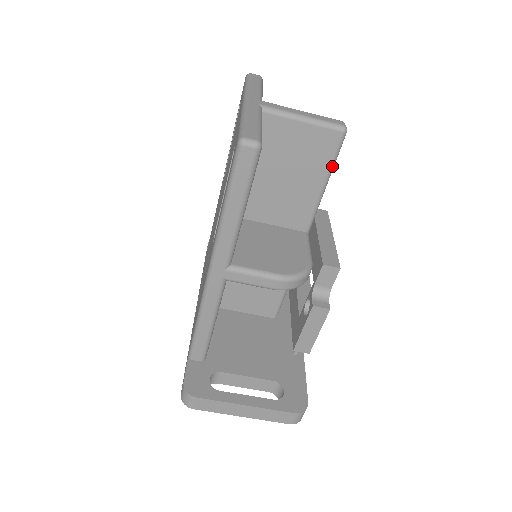
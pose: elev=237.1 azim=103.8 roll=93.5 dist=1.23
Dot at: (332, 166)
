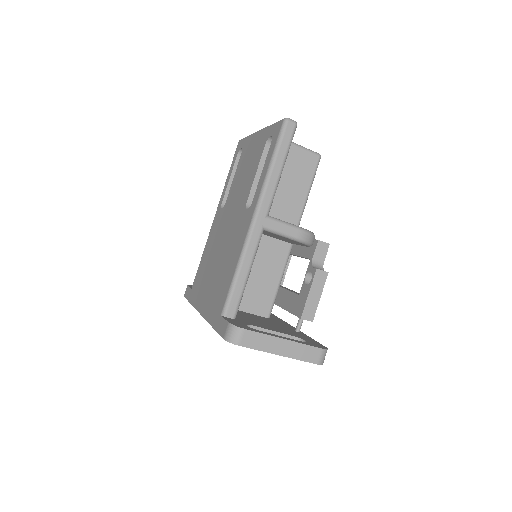
Dot at: (313, 180)
